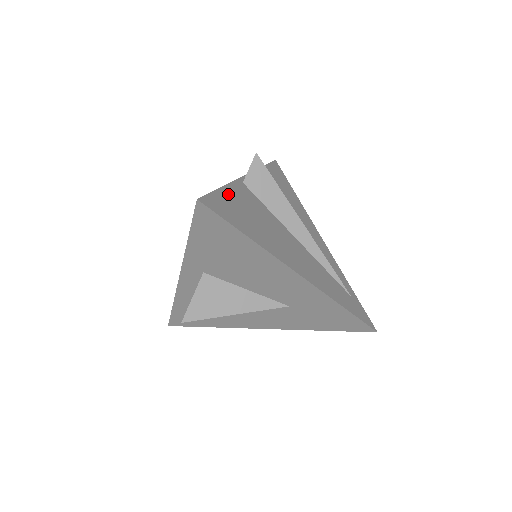
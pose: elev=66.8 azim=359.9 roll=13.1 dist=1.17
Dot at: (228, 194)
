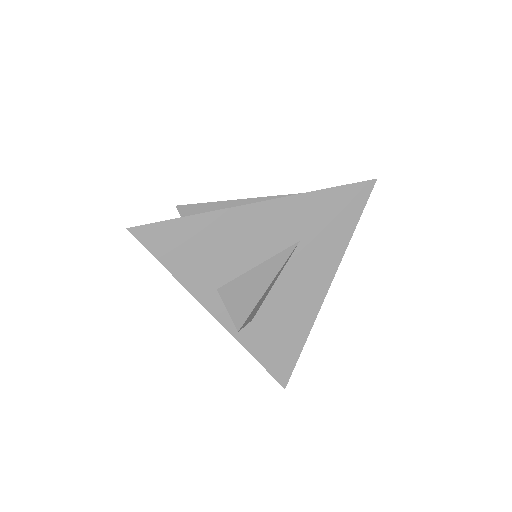
Dot at: occluded
